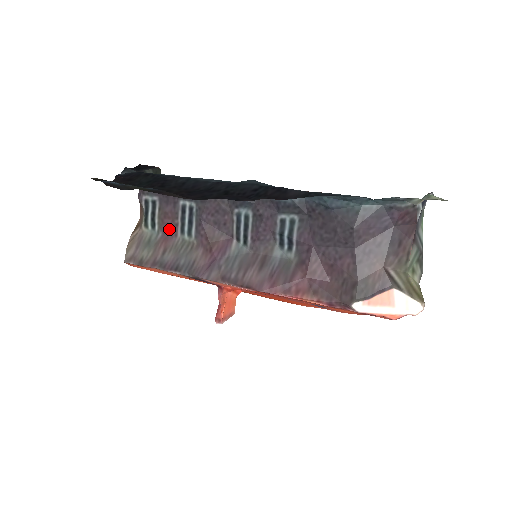
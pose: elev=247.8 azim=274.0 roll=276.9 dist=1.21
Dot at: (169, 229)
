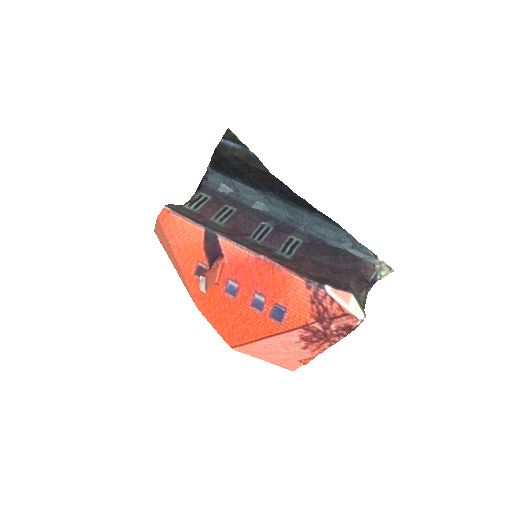
Dot at: (207, 213)
